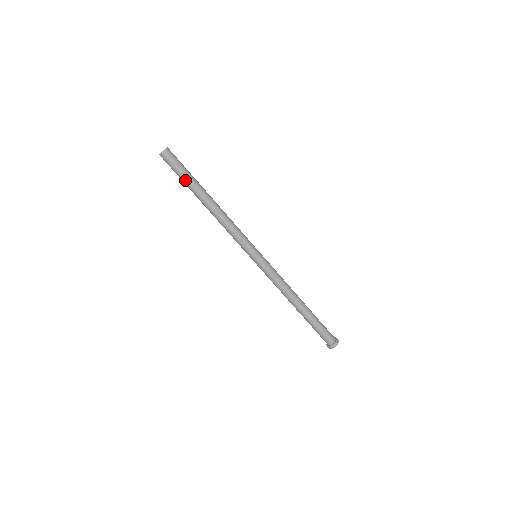
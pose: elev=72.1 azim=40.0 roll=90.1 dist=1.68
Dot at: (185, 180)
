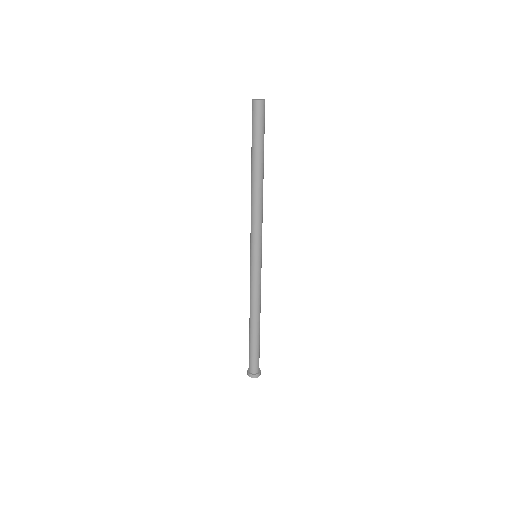
Dot at: (258, 142)
